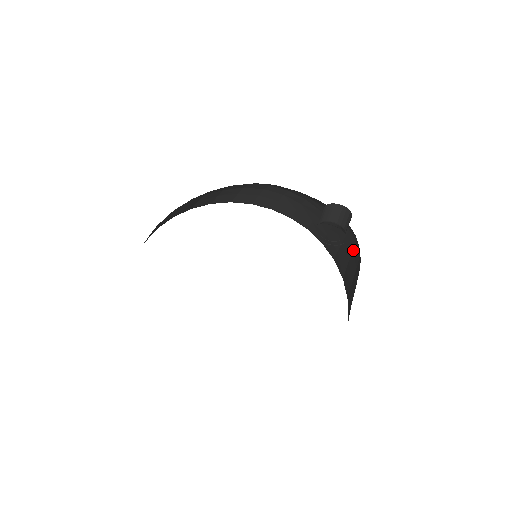
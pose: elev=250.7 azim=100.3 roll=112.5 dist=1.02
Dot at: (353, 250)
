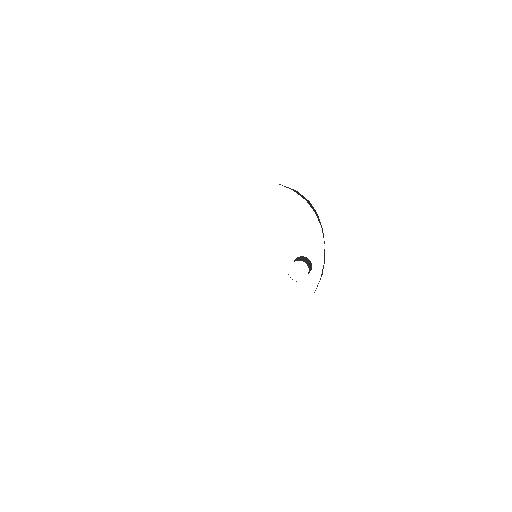
Dot at: occluded
